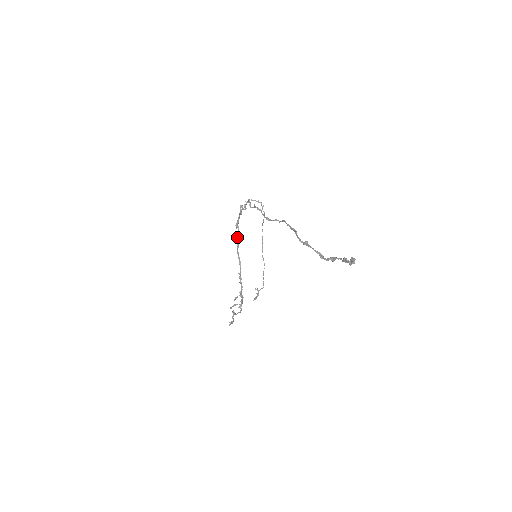
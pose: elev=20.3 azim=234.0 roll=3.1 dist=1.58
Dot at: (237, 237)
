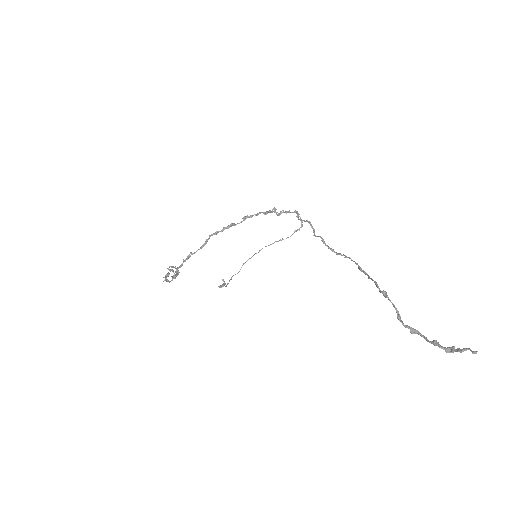
Dot at: (228, 225)
